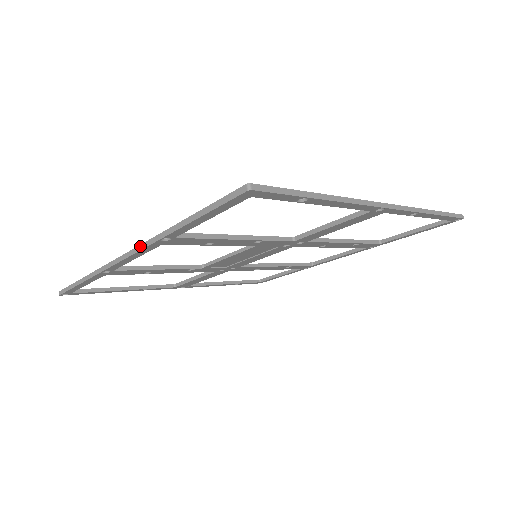
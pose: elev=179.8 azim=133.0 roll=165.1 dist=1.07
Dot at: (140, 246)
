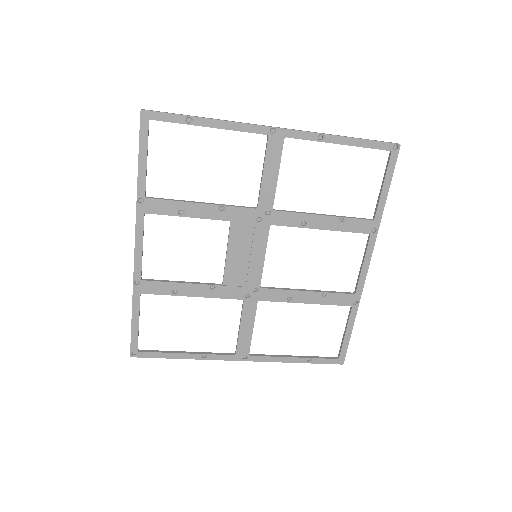
Dot at: (136, 224)
